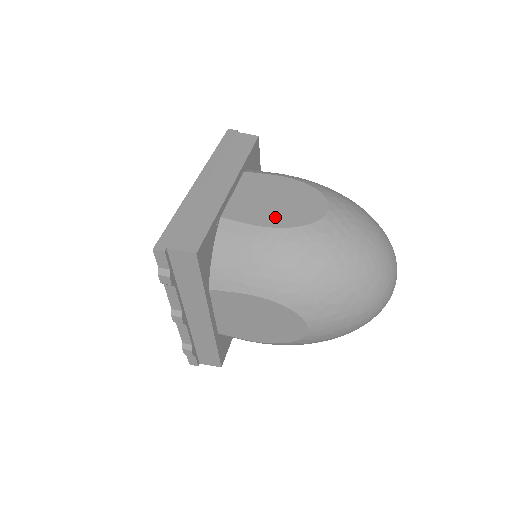
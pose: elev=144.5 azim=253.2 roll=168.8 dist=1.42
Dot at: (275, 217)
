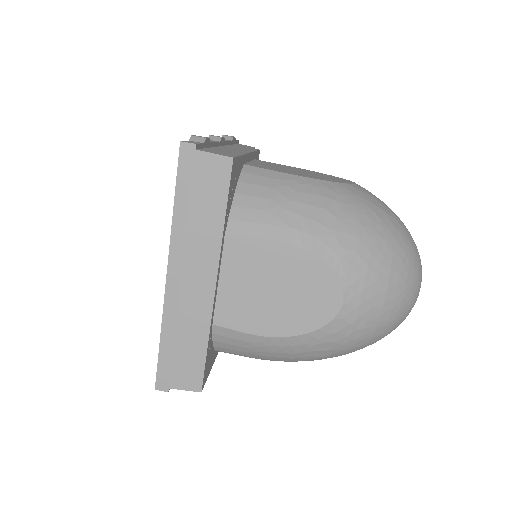
Dot at: (277, 321)
